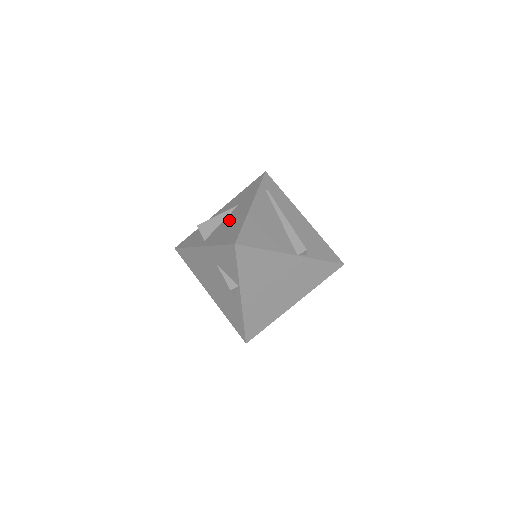
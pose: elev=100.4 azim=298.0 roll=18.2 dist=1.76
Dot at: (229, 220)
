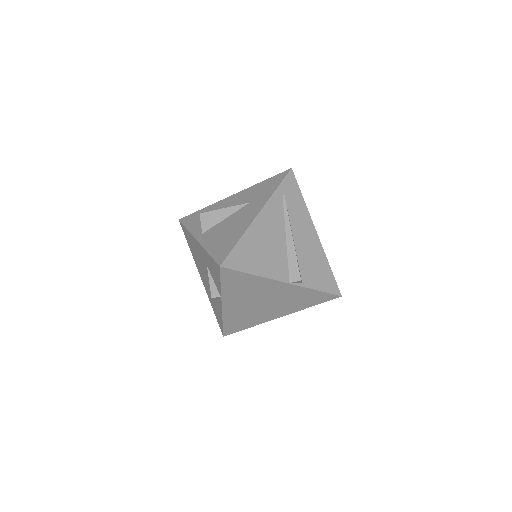
Dot at: (232, 221)
